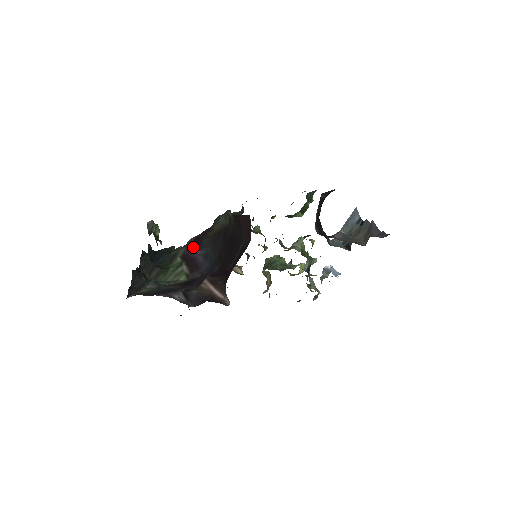
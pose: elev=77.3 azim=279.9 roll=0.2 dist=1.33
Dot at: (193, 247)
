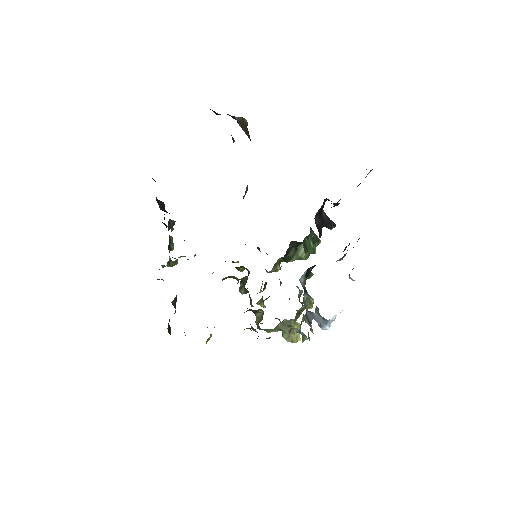
Dot at: occluded
